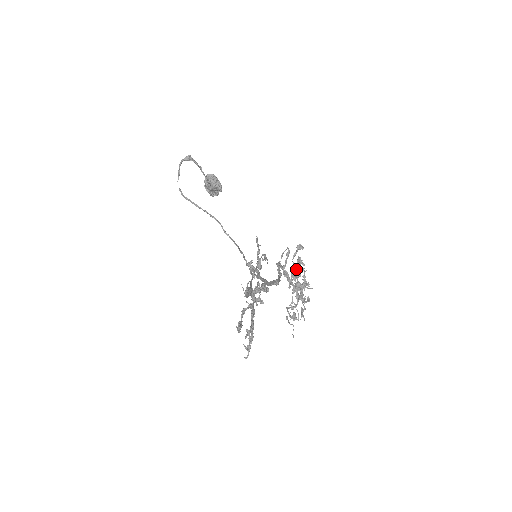
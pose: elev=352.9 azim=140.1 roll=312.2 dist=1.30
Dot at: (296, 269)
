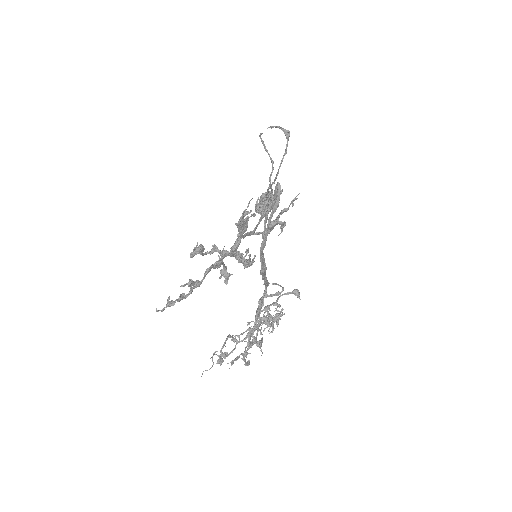
Dot at: occluded
